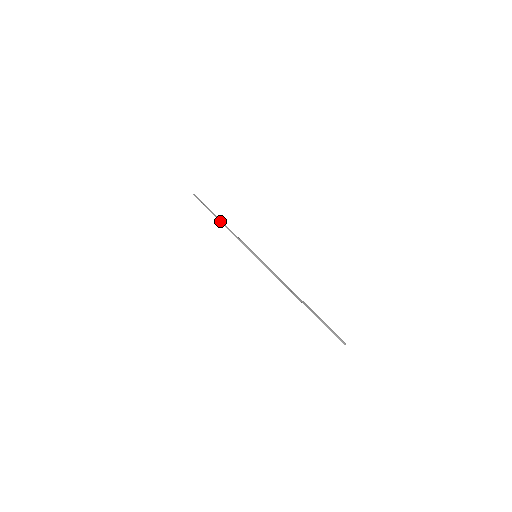
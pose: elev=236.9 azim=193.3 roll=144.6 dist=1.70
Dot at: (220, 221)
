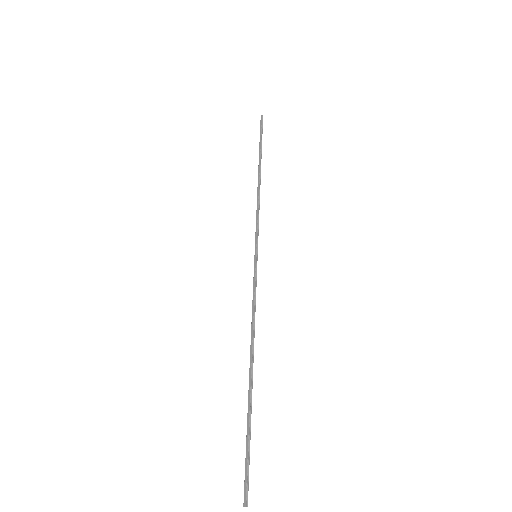
Dot at: (258, 174)
